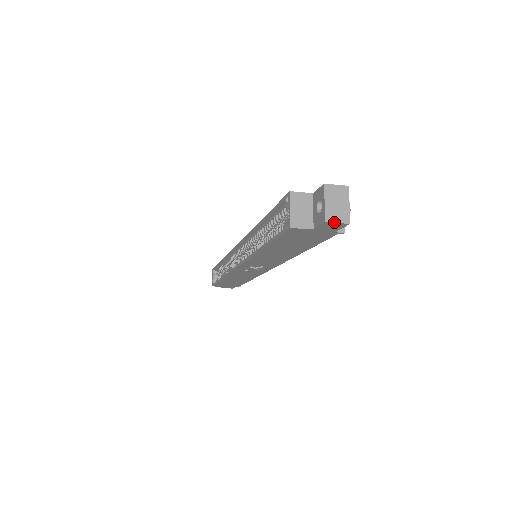
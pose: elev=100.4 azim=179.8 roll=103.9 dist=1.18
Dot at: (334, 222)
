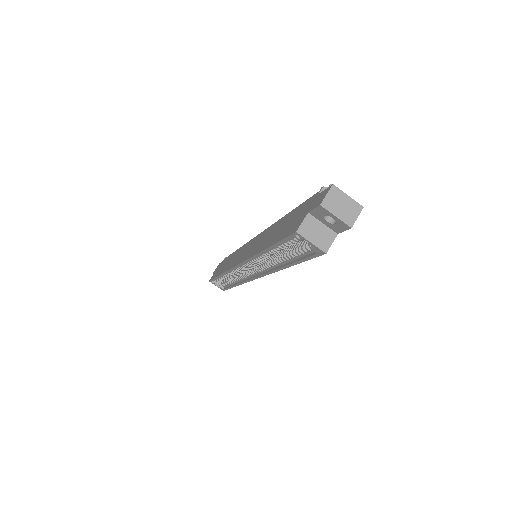
Dot at: (355, 220)
